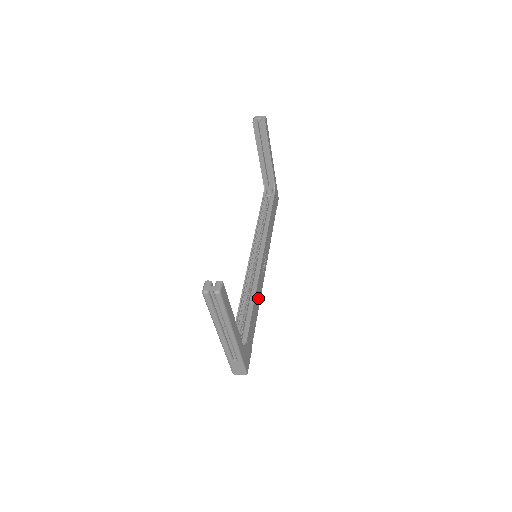
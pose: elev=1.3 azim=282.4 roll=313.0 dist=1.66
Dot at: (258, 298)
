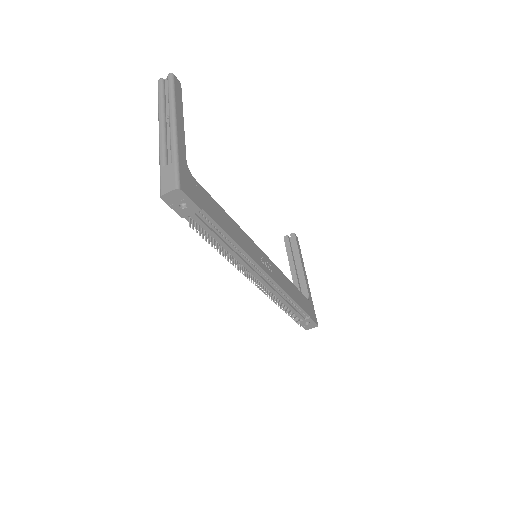
Dot at: (239, 239)
